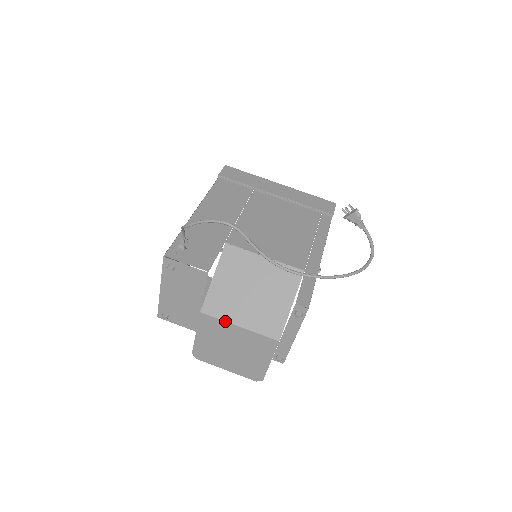
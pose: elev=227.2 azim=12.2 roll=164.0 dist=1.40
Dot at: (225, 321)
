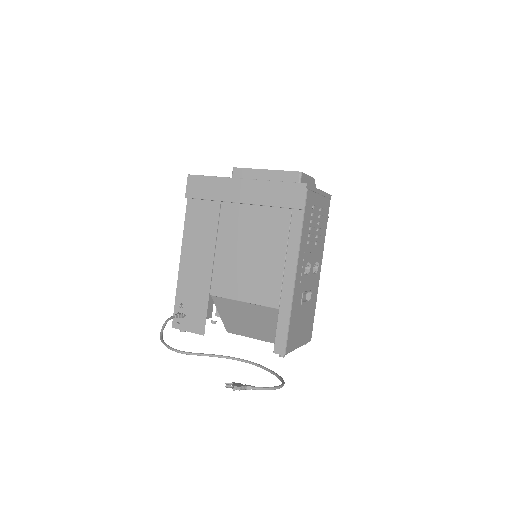
Dot at: occluded
